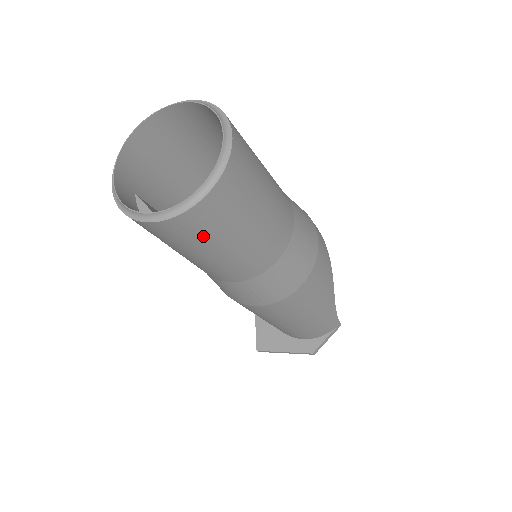
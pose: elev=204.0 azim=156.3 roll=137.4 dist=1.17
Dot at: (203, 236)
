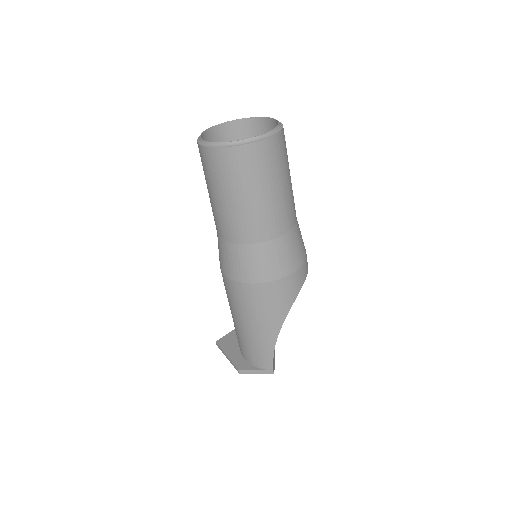
Dot at: (216, 175)
